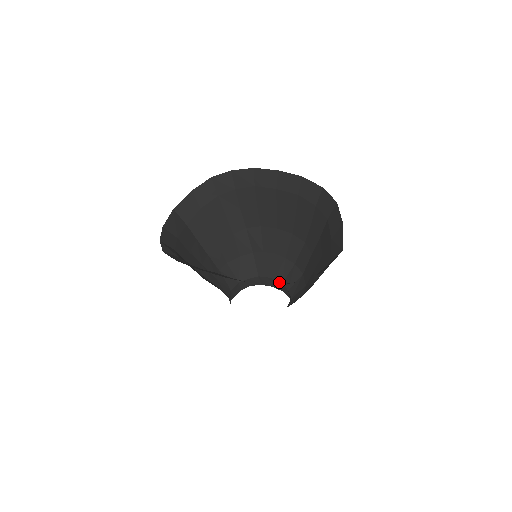
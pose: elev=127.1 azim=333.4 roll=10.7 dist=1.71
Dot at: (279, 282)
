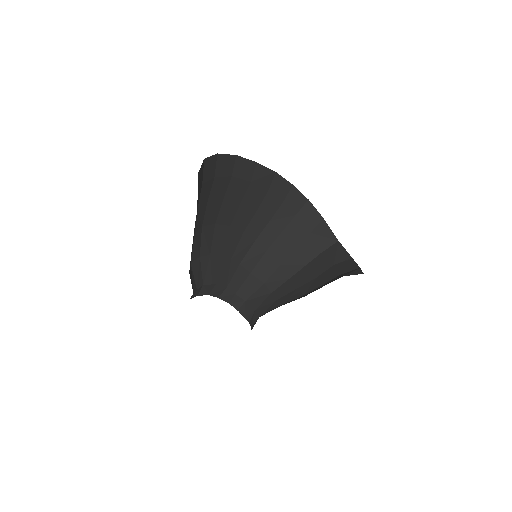
Dot at: (223, 287)
